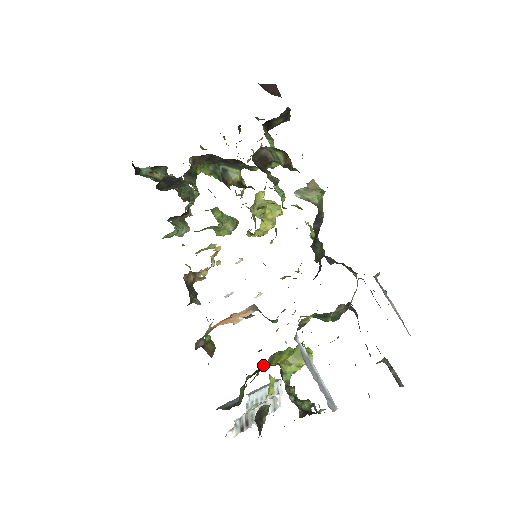
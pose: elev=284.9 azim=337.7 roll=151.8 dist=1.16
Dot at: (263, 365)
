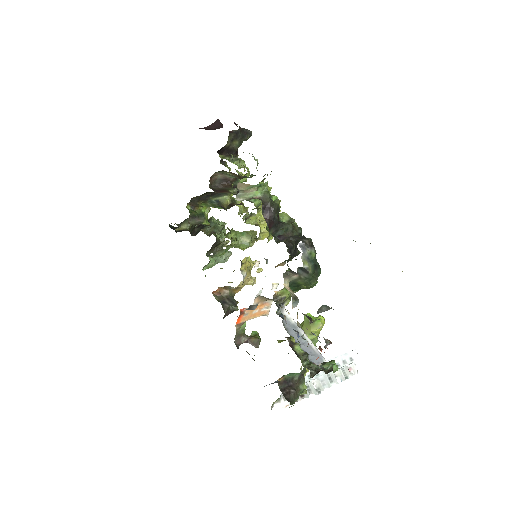
Dot at: occluded
